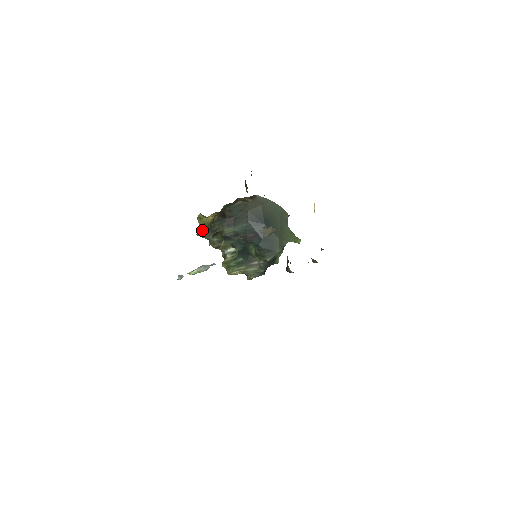
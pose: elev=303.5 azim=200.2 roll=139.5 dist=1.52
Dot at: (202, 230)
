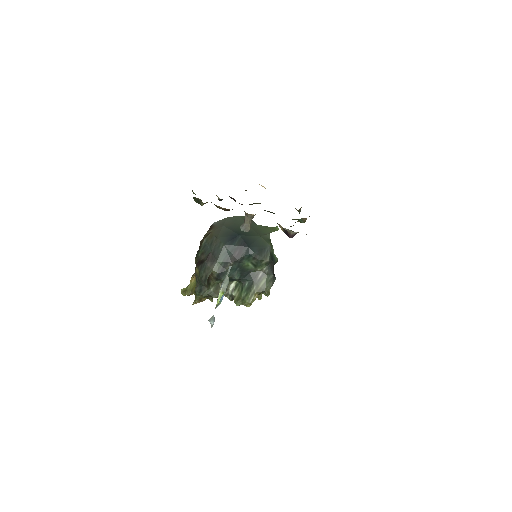
Dot at: (195, 296)
